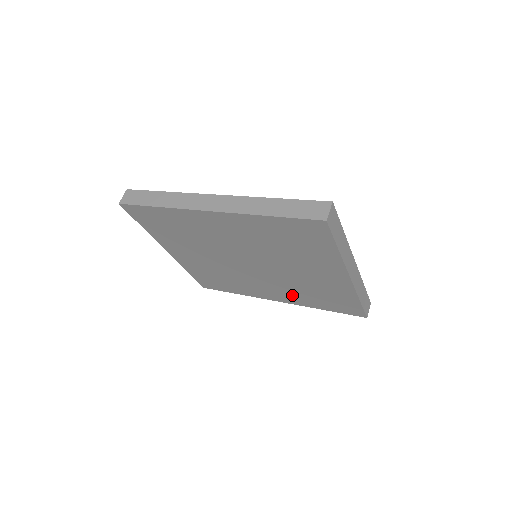
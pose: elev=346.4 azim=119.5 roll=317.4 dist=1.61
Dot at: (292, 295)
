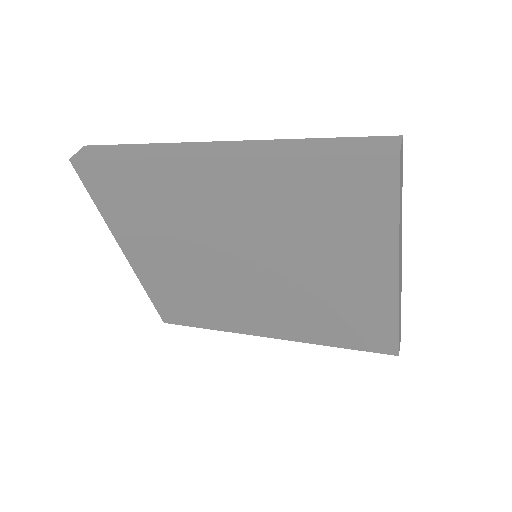
Dot at: (296, 323)
